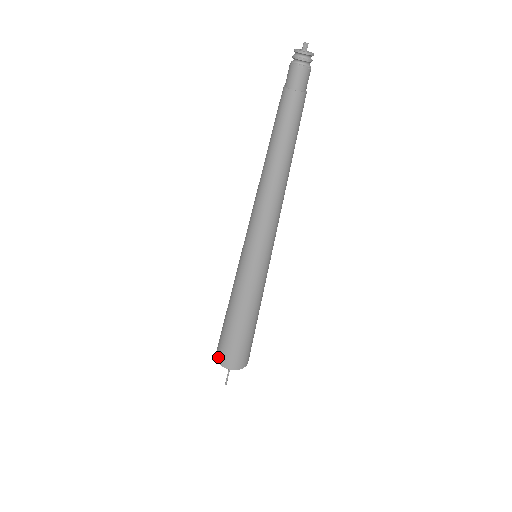
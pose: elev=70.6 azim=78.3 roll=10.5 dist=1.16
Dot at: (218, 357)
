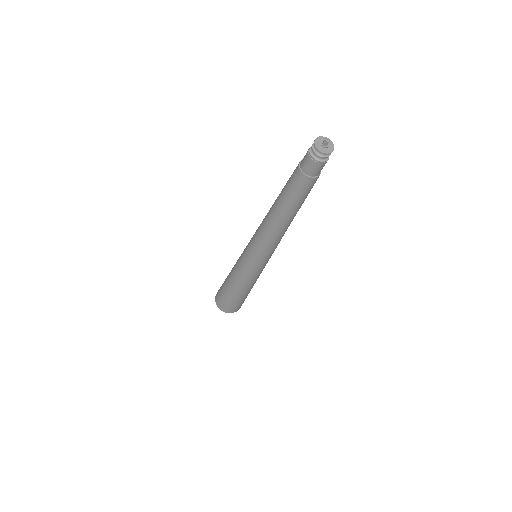
Dot at: (216, 300)
